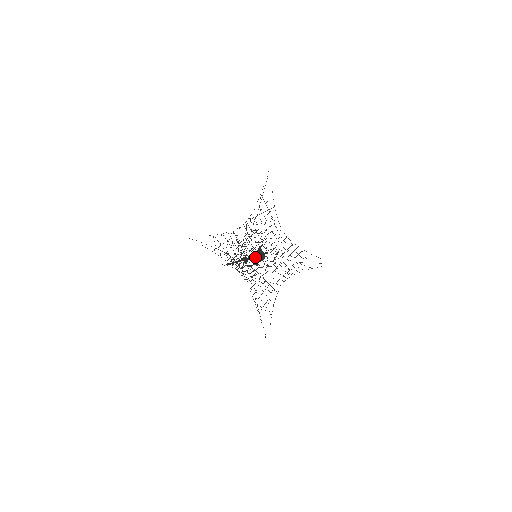
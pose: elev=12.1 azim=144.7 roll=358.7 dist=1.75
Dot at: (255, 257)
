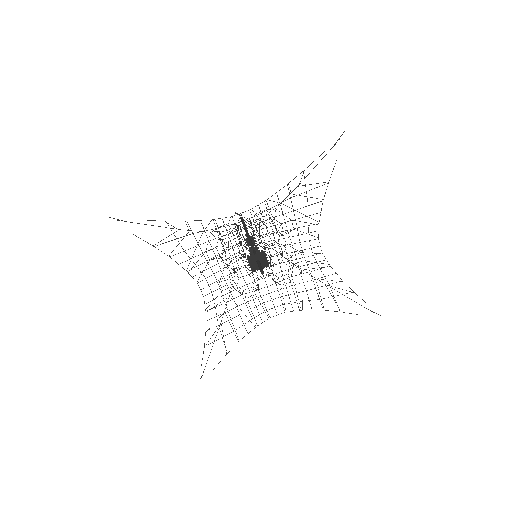
Dot at: (247, 262)
